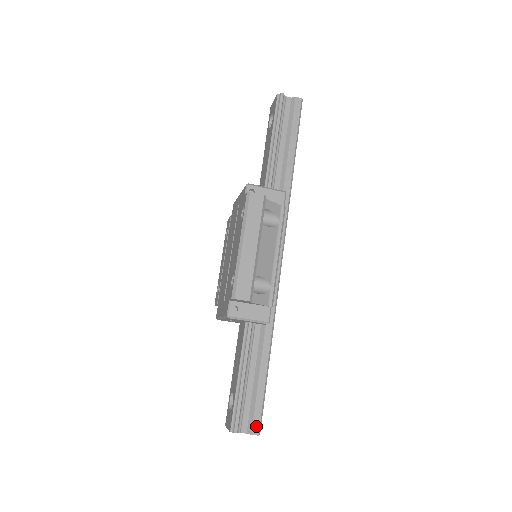
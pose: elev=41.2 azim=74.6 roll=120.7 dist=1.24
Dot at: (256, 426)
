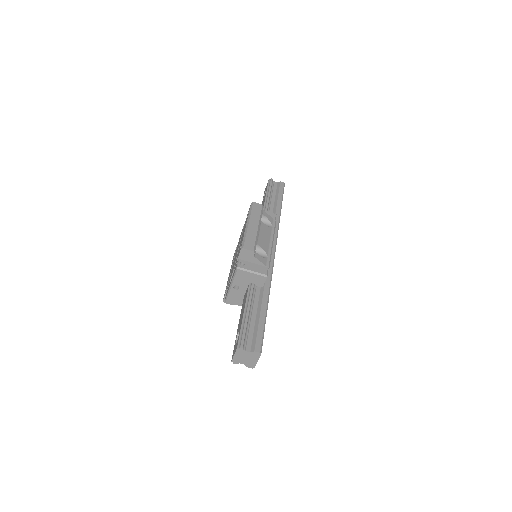
Dot at: (258, 346)
